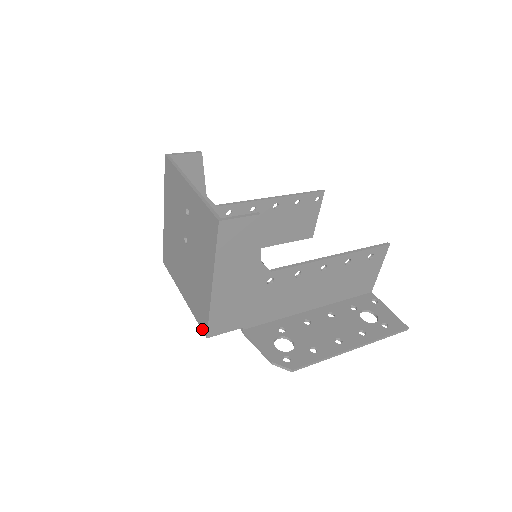
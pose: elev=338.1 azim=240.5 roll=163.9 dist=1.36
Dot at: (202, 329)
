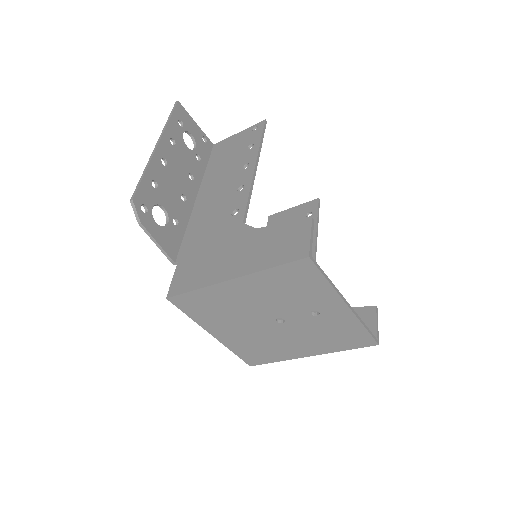
Dot at: (246, 361)
